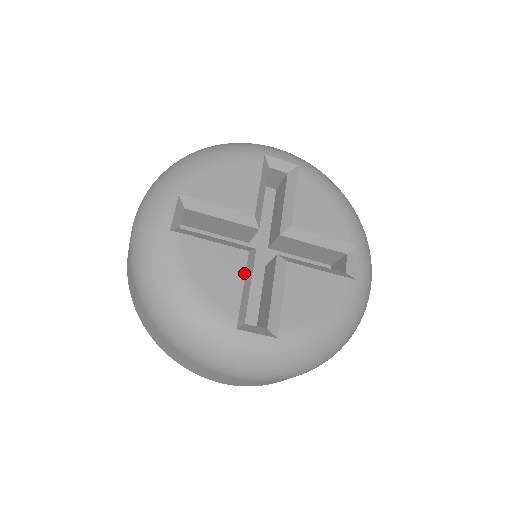
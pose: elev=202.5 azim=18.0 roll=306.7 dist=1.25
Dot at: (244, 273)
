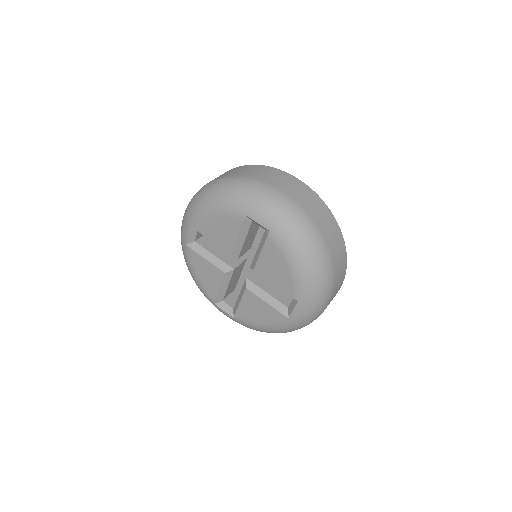
Dot at: (221, 282)
